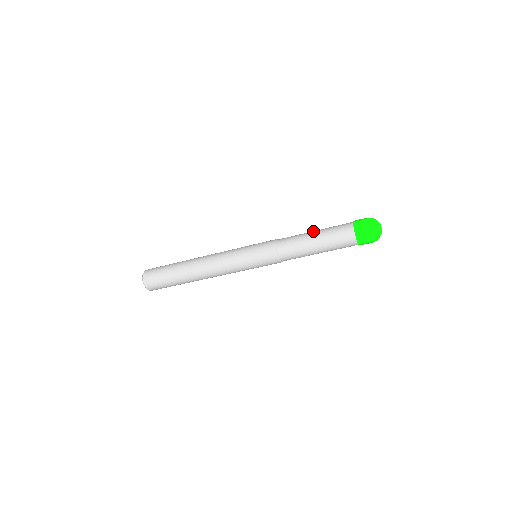
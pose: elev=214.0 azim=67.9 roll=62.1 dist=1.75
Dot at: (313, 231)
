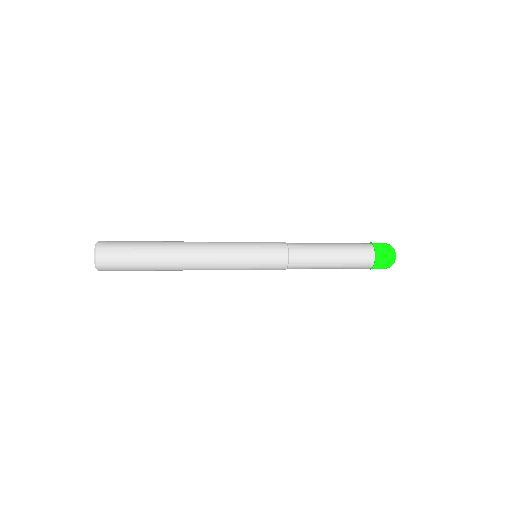
Dot at: (330, 246)
